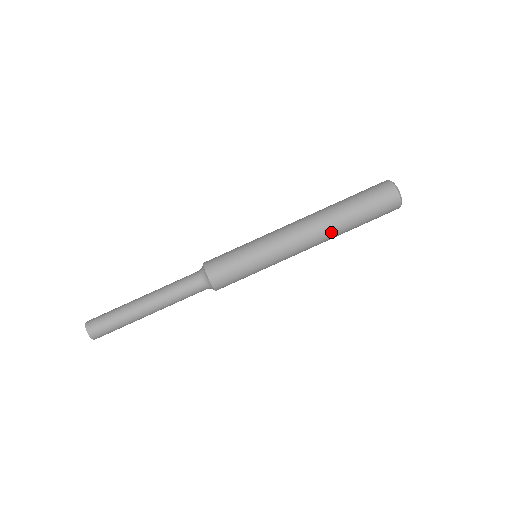
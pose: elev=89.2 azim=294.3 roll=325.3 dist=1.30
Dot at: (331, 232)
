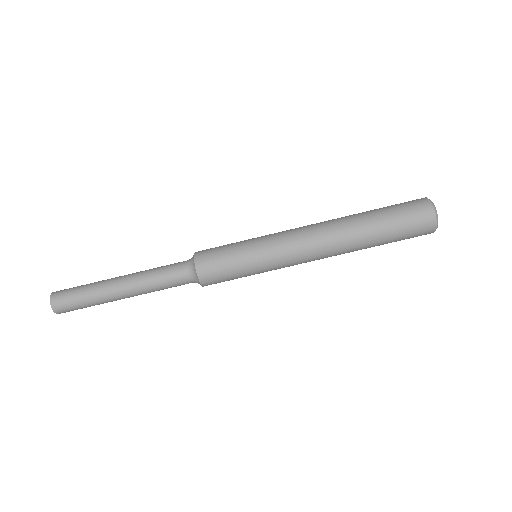
Dot at: occluded
